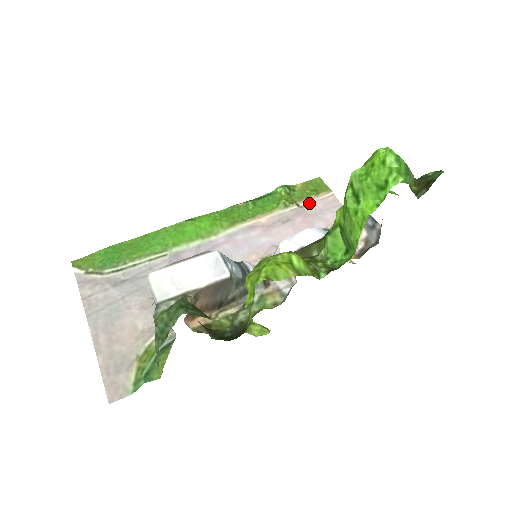
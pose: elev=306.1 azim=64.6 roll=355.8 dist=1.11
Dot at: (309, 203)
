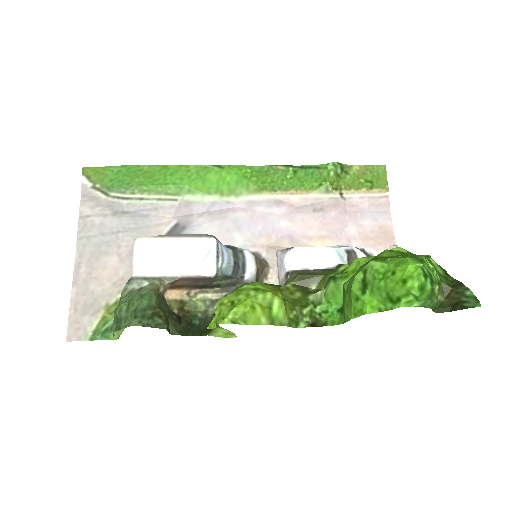
Dot at: (355, 197)
